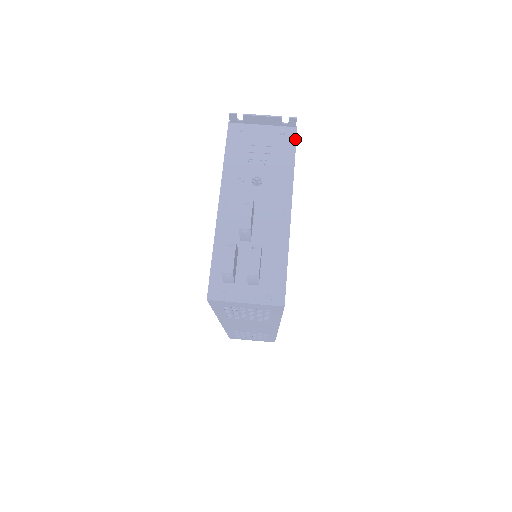
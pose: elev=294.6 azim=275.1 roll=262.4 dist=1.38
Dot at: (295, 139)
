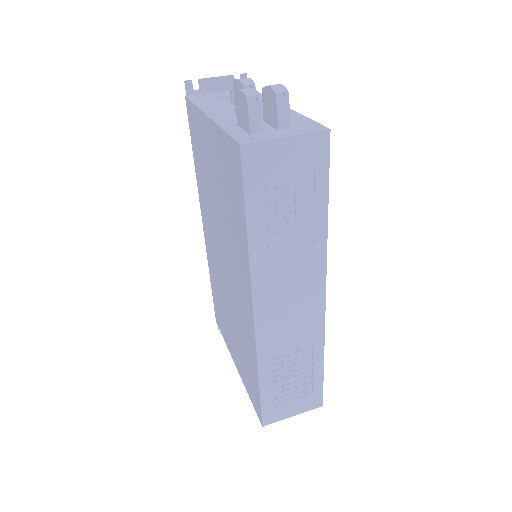
Dot at: occluded
